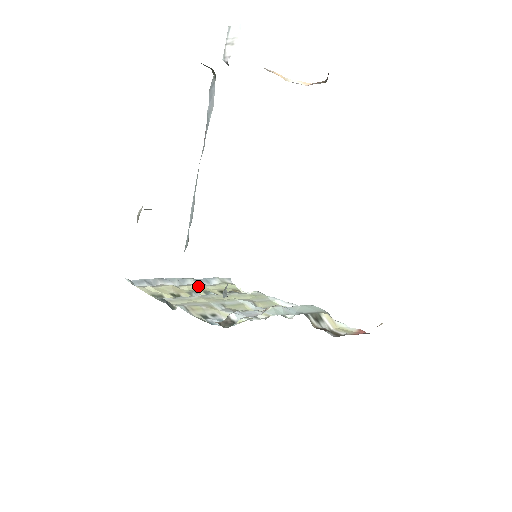
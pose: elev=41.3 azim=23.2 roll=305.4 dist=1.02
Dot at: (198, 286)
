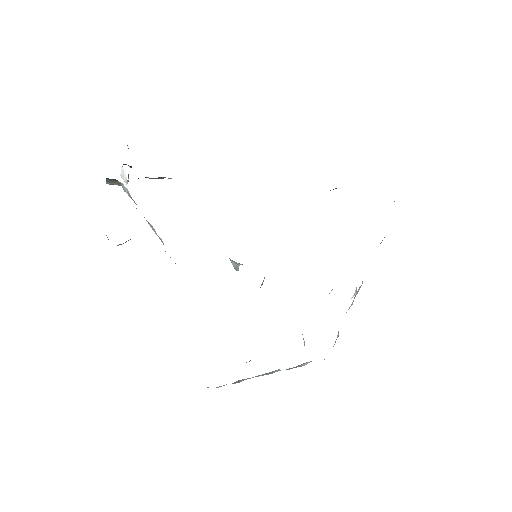
Dot at: occluded
